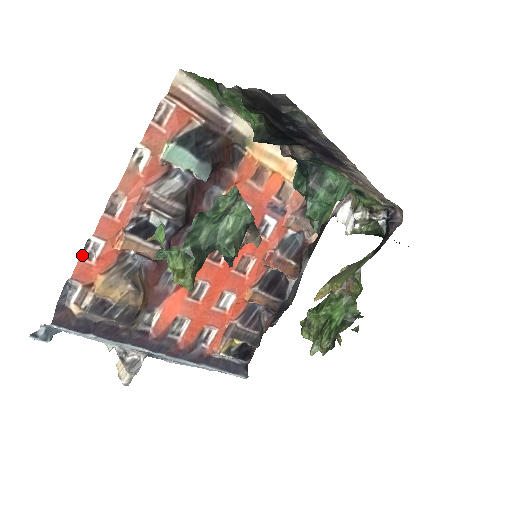
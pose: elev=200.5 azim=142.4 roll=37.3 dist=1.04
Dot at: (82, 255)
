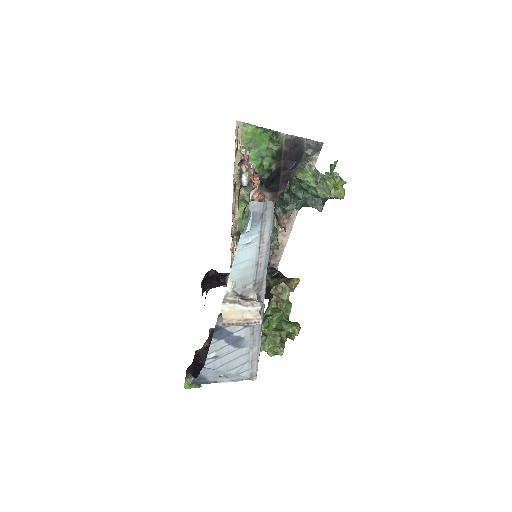
Dot at: occluded
